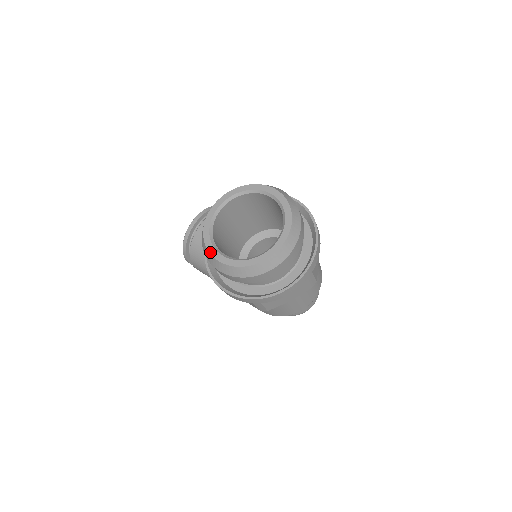
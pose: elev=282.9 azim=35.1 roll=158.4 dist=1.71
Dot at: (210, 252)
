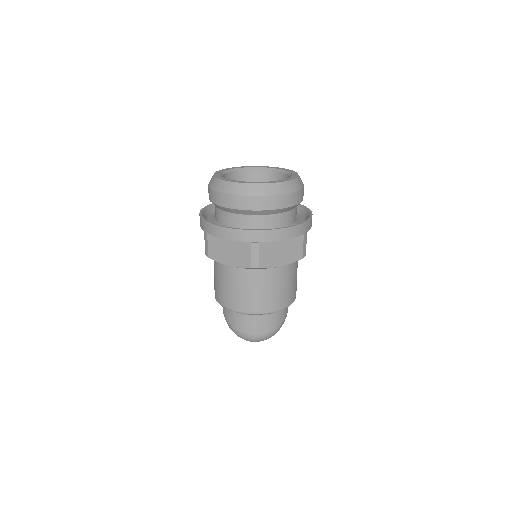
Dot at: (218, 171)
